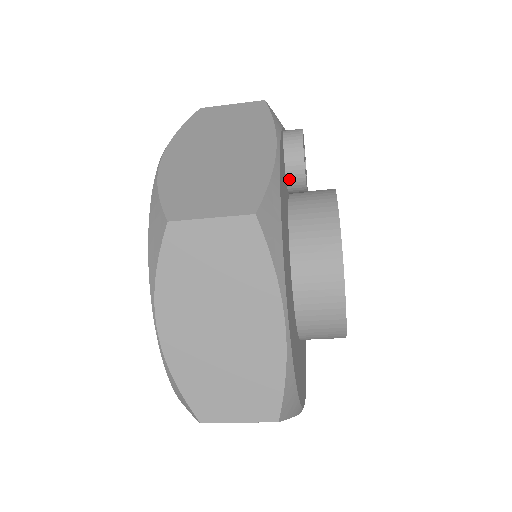
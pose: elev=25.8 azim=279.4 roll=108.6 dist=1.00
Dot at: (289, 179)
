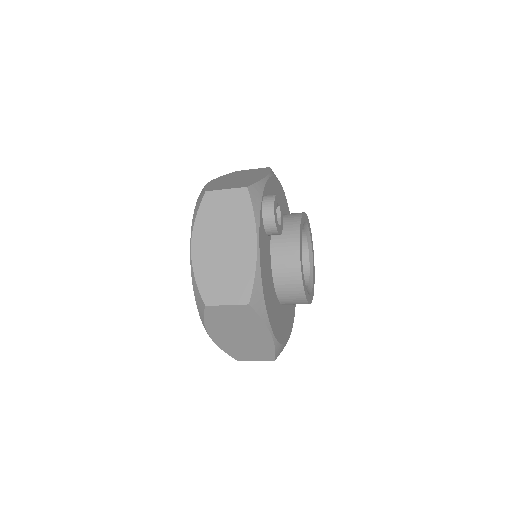
Dot at: (269, 235)
